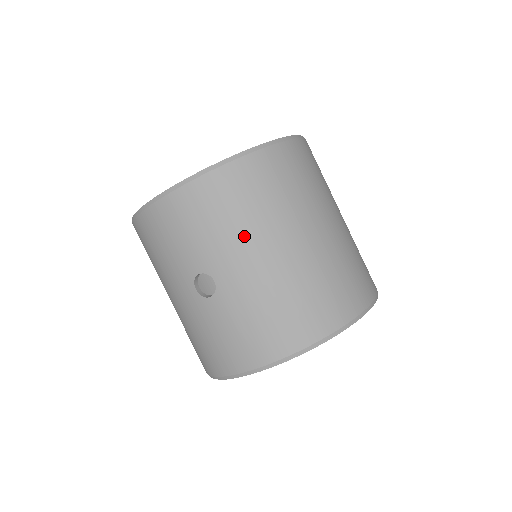
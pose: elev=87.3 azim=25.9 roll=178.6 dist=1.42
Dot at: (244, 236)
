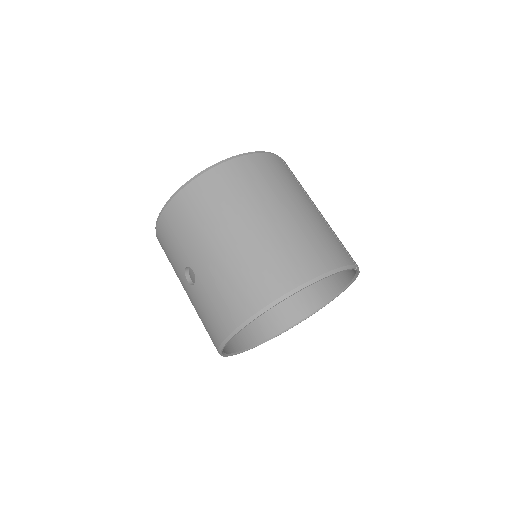
Dot at: (204, 233)
